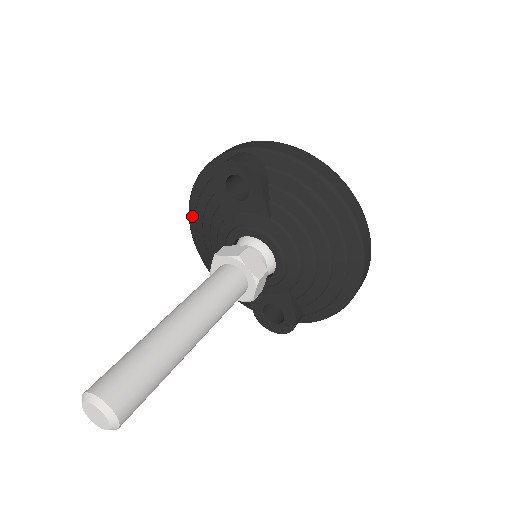
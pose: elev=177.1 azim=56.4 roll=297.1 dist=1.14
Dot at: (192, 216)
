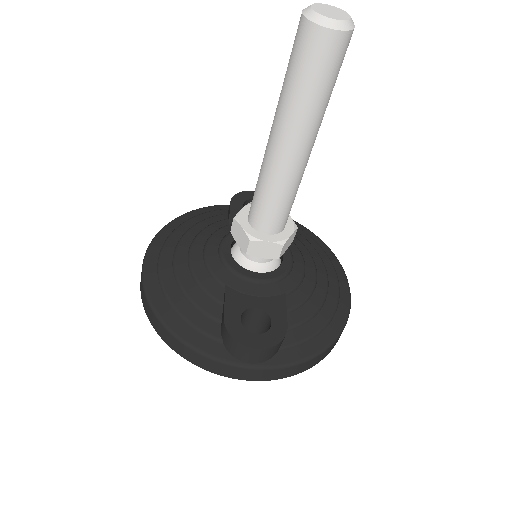
Dot at: (164, 233)
